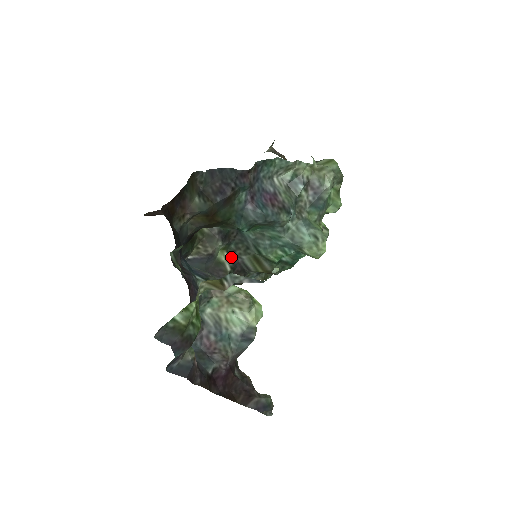
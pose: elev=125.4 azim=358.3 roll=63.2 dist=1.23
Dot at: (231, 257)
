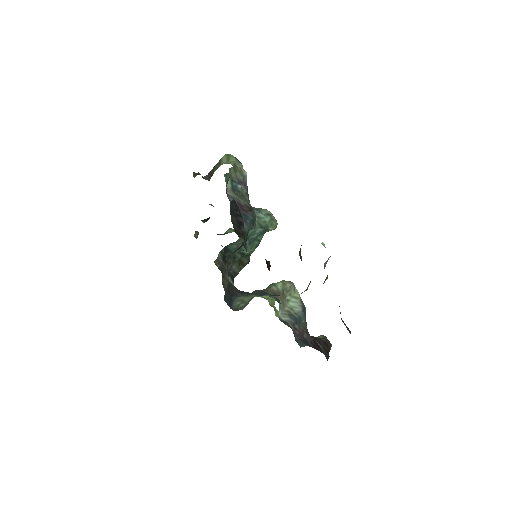
Dot at: (228, 274)
